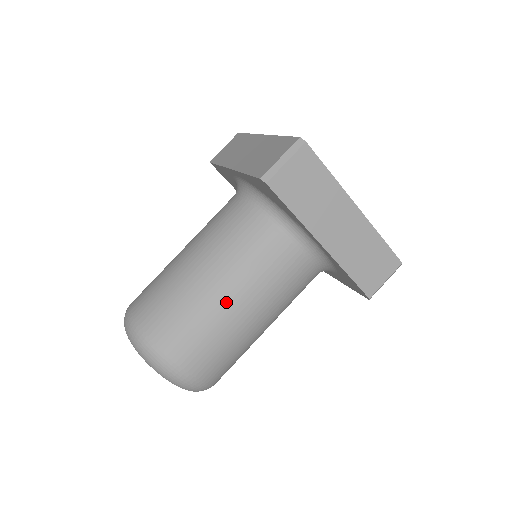
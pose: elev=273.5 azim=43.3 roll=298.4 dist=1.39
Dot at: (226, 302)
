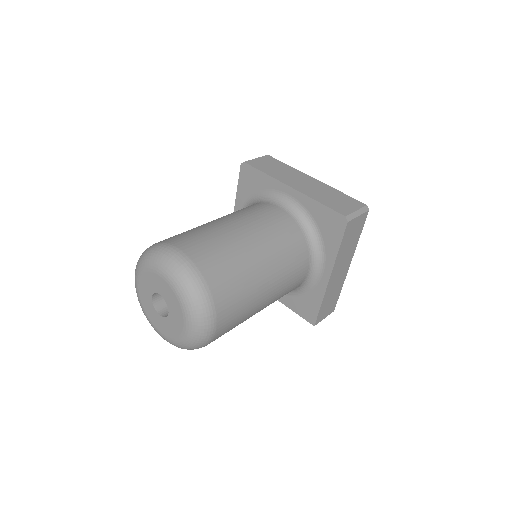
Dot at: (221, 223)
